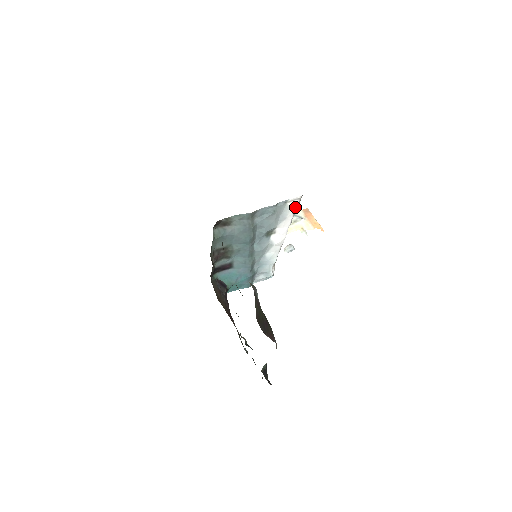
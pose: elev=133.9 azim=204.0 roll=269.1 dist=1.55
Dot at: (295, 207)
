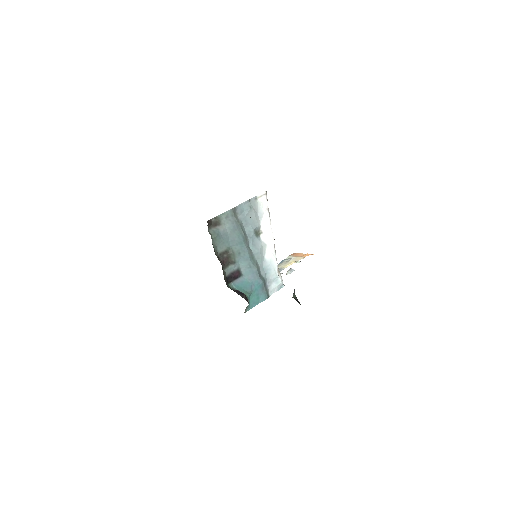
Dot at: (266, 203)
